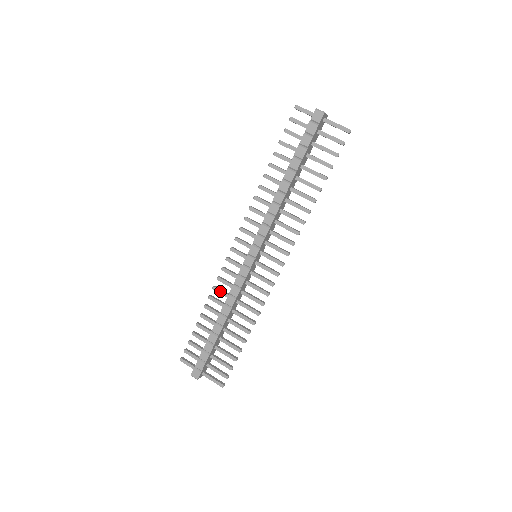
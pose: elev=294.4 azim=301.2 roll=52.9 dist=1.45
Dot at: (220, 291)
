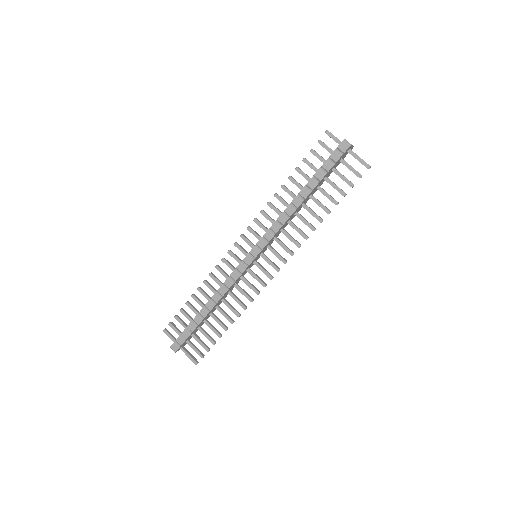
Dot at: (215, 279)
